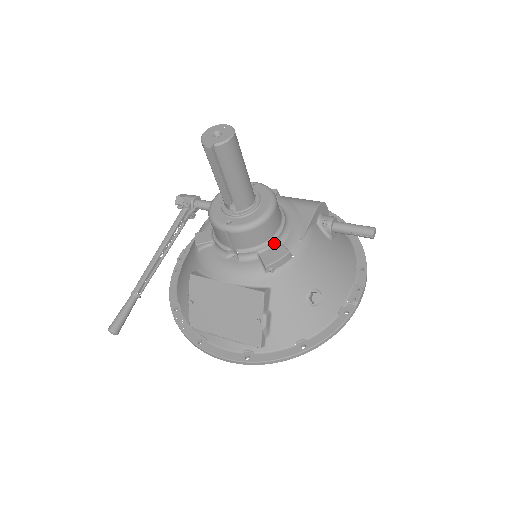
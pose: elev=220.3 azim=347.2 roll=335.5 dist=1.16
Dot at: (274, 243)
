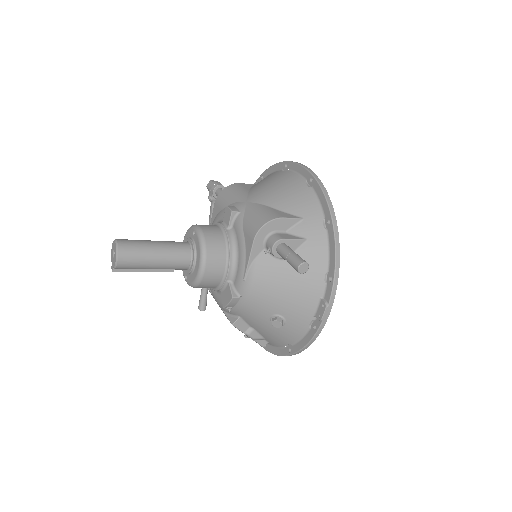
Dot at: (226, 284)
